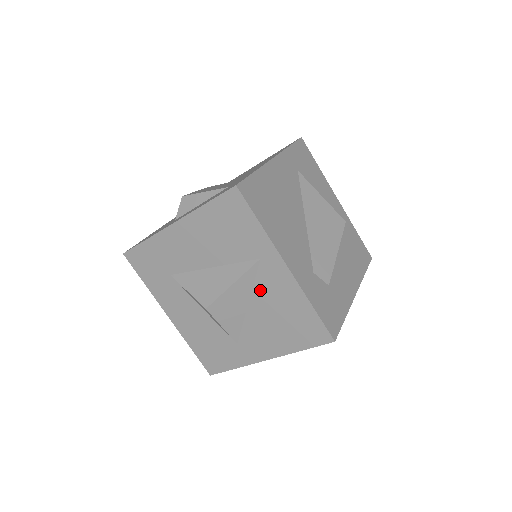
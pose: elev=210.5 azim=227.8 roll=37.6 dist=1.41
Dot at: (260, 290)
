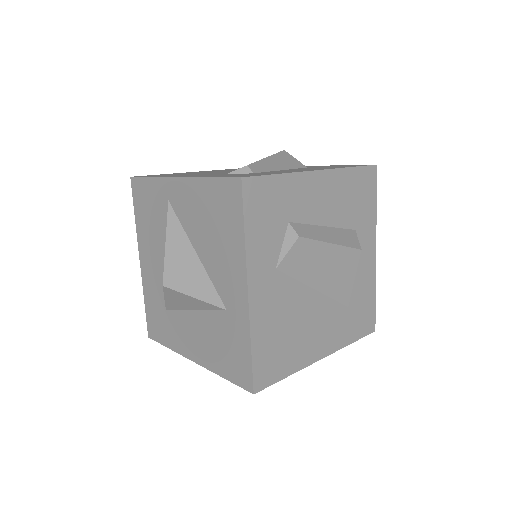
Dot at: (188, 225)
